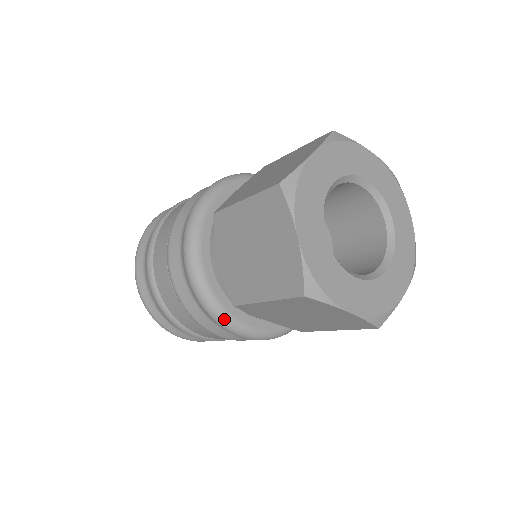
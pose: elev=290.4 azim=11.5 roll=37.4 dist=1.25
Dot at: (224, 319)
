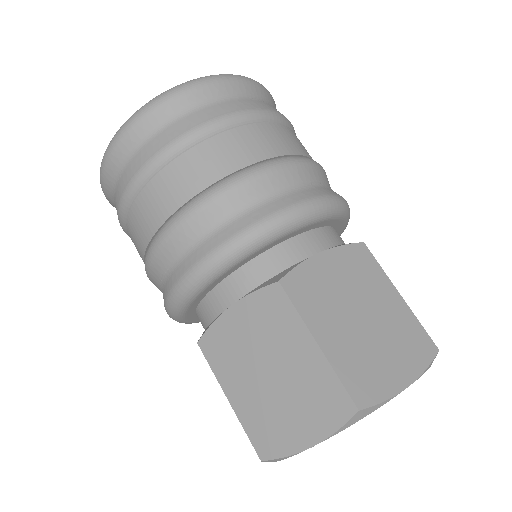
Dot at: (175, 314)
